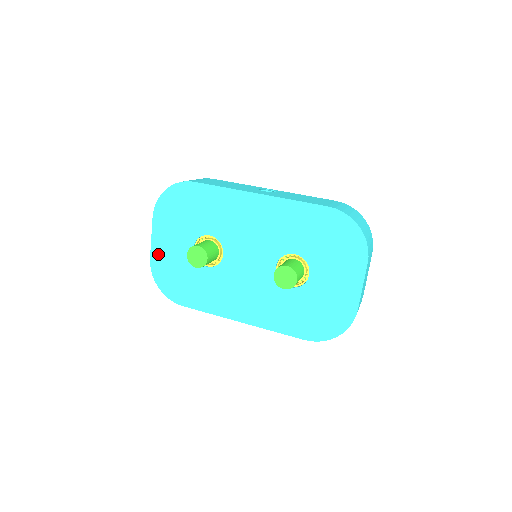
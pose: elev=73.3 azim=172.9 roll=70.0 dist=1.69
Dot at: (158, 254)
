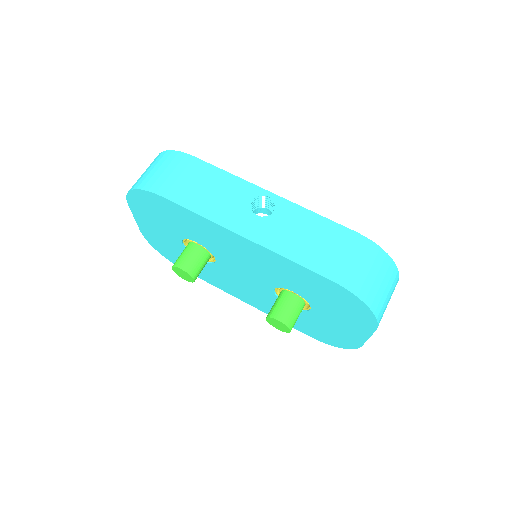
Dot at: (147, 232)
